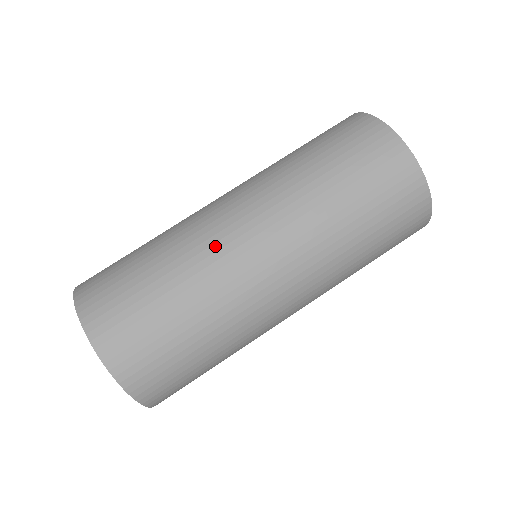
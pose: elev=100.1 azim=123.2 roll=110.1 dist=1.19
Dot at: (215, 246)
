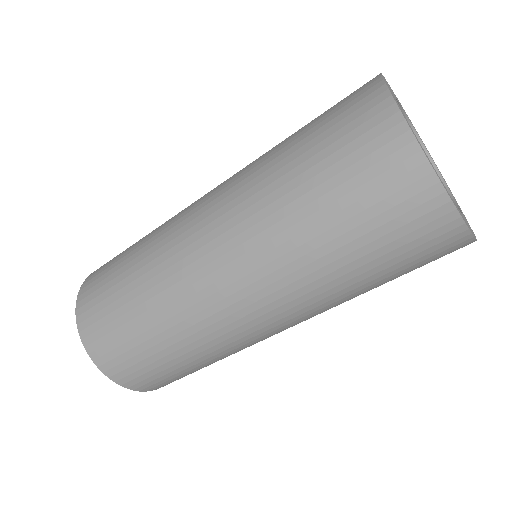
Dot at: (222, 331)
